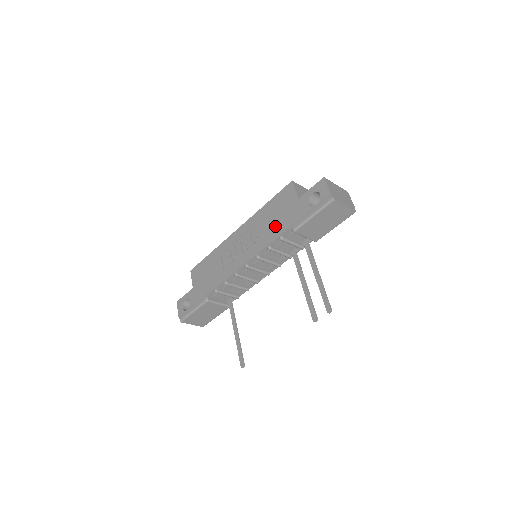
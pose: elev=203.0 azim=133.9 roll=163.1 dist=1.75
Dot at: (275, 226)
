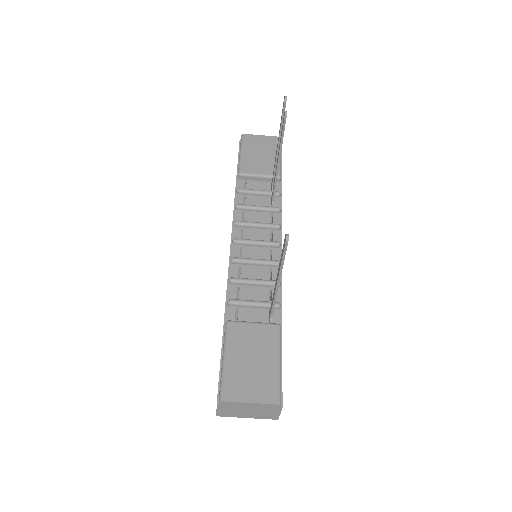
Dot at: occluded
